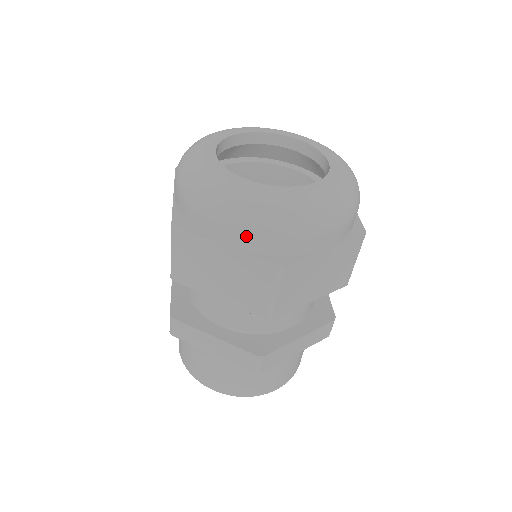
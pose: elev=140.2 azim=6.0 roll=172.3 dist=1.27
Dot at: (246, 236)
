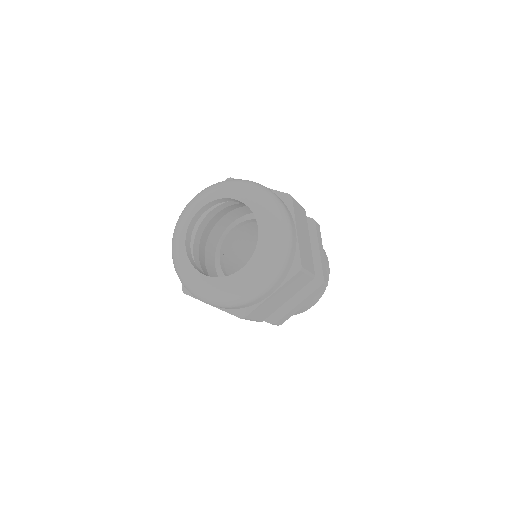
Dot at: occluded
